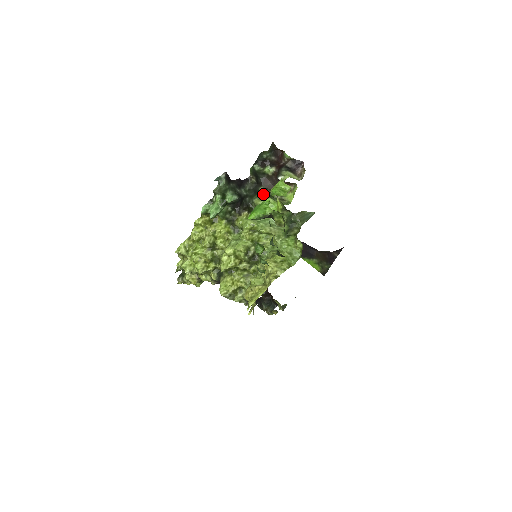
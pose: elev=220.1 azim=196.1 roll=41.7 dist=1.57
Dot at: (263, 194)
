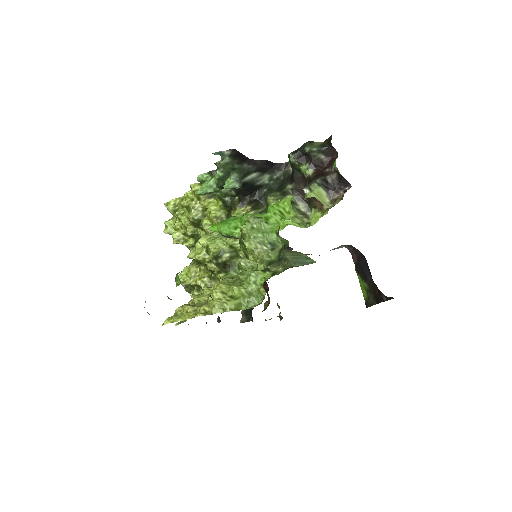
Dot at: (284, 196)
